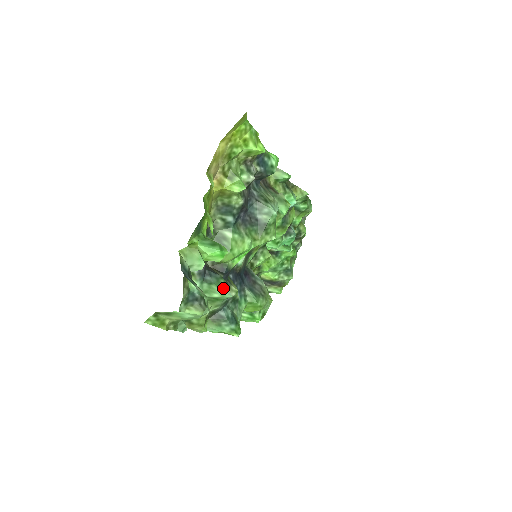
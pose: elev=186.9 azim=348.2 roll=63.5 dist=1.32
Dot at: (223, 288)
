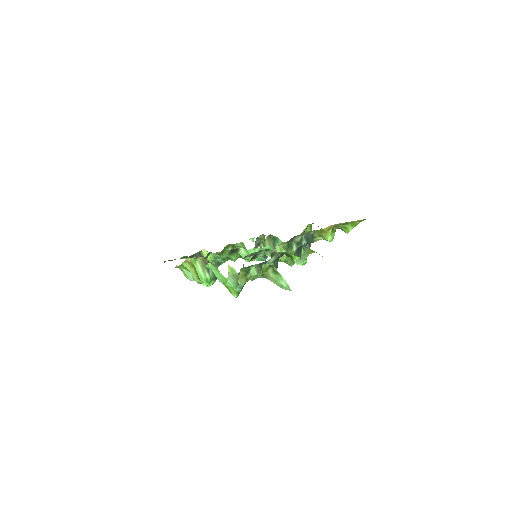
Dot at: occluded
